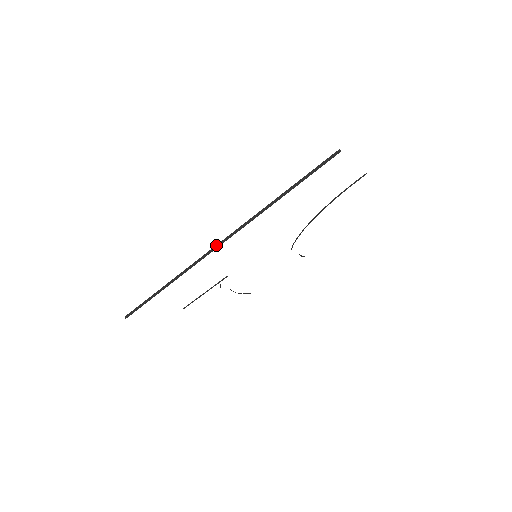
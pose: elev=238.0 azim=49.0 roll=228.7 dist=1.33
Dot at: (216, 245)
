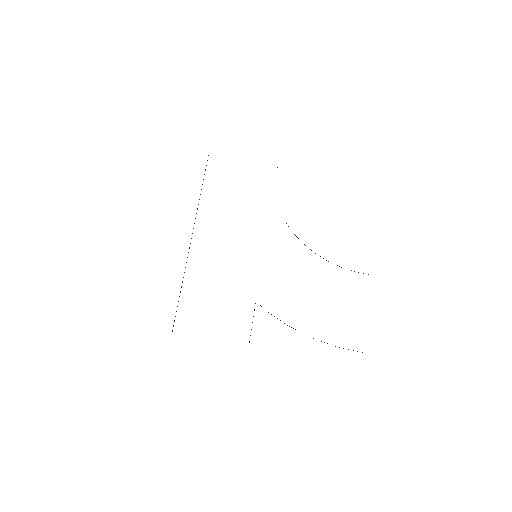
Dot at: occluded
